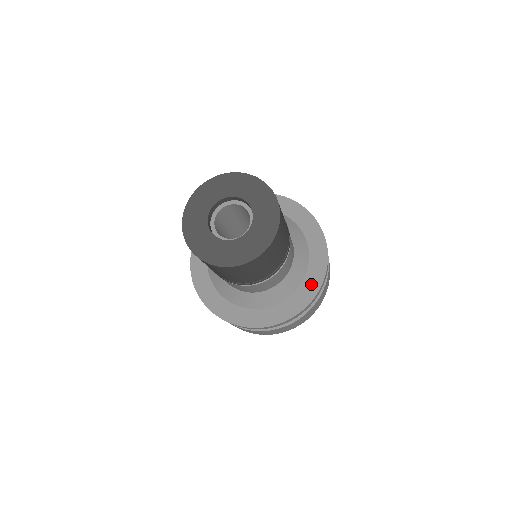
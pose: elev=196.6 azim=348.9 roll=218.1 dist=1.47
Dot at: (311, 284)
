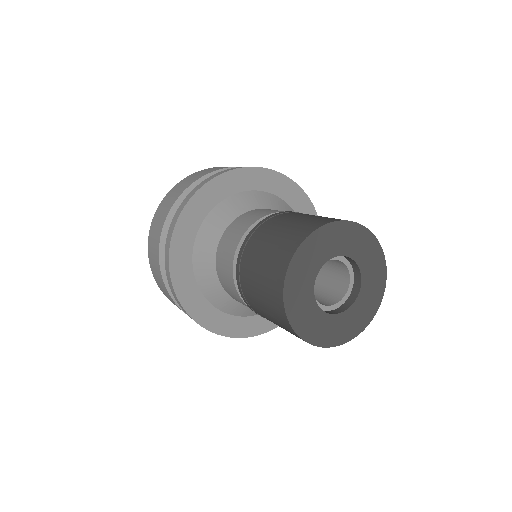
Dot at: occluded
